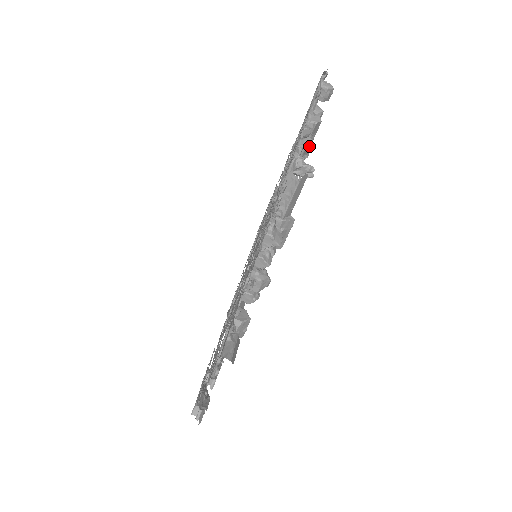
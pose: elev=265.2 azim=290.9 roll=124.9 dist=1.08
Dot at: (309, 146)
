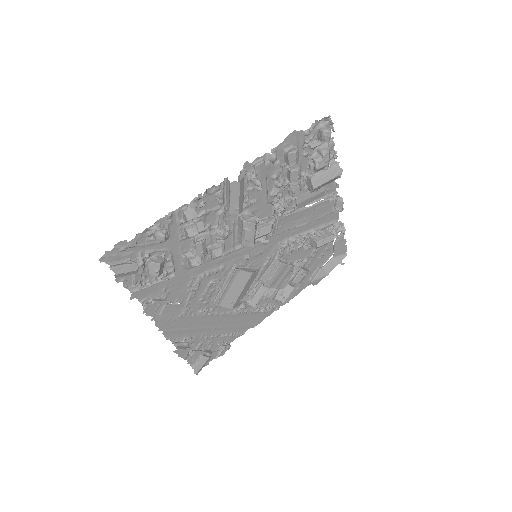
Dot at: (296, 174)
